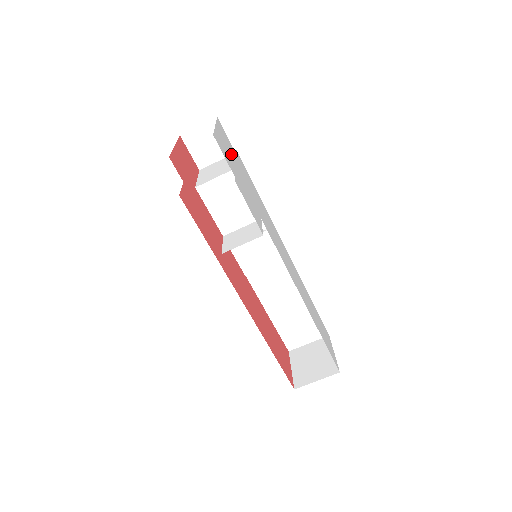
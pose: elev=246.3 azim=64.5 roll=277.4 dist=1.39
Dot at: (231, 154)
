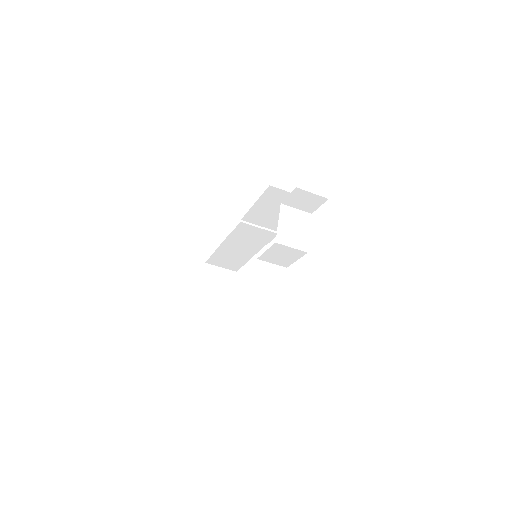
Dot at: occluded
